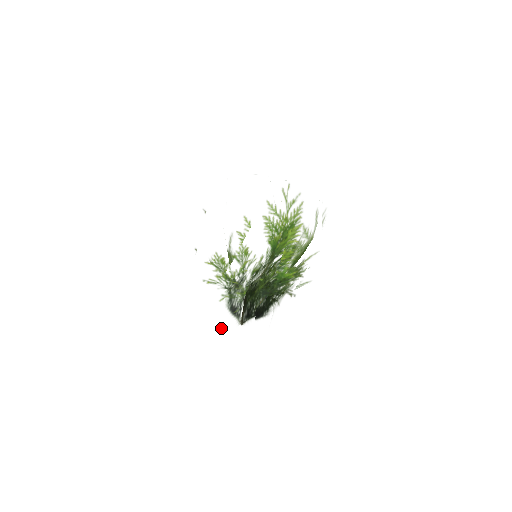
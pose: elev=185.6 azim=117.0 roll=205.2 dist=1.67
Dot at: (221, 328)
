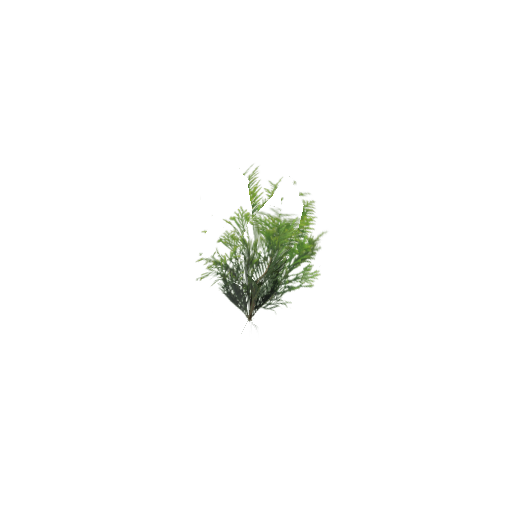
Dot at: (204, 291)
